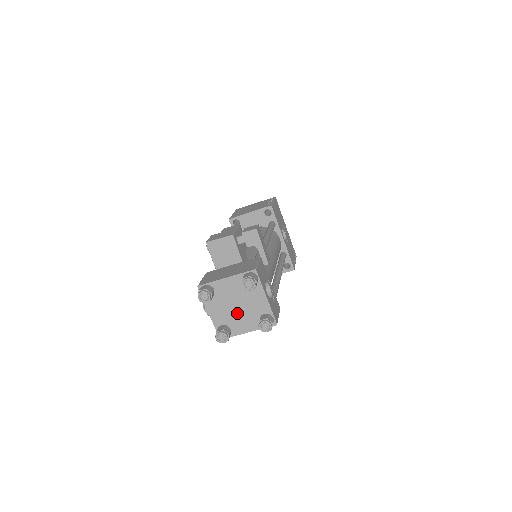
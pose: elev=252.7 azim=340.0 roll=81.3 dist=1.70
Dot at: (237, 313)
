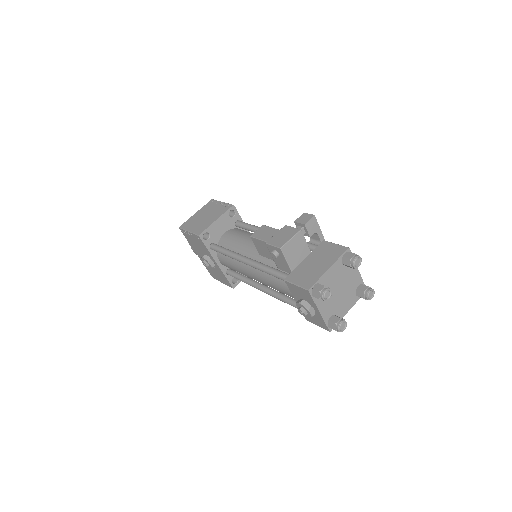
Dot at: (340, 298)
